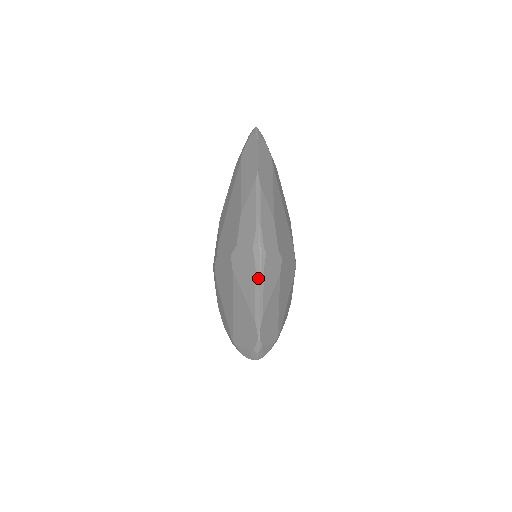
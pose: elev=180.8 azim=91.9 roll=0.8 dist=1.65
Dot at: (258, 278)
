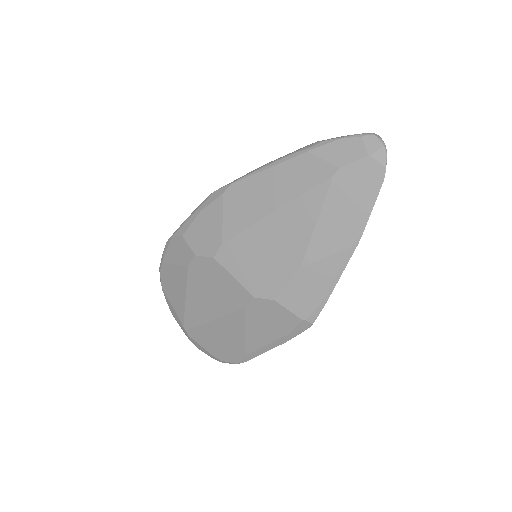
Dot at: (283, 341)
